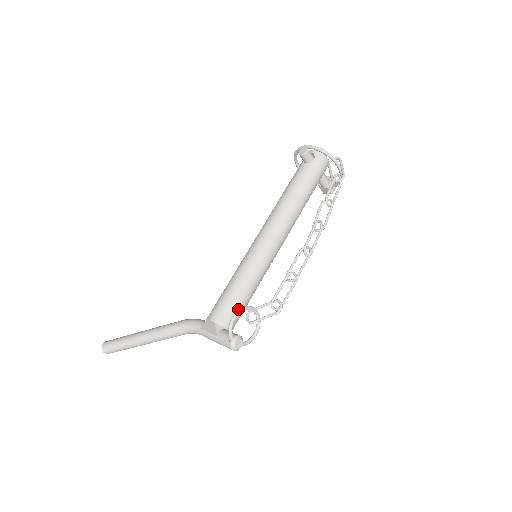
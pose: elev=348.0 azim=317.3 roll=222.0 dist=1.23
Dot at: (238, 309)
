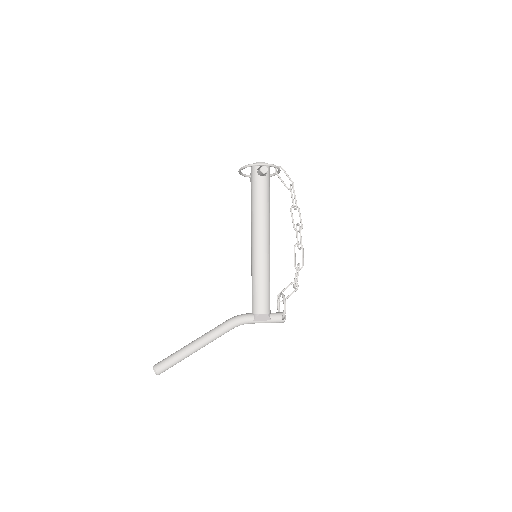
Dot at: (284, 301)
